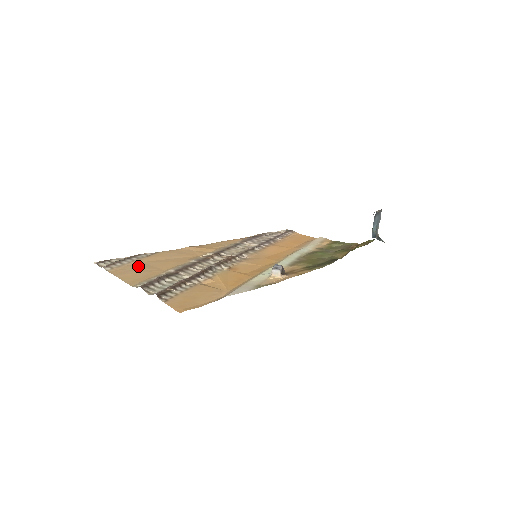
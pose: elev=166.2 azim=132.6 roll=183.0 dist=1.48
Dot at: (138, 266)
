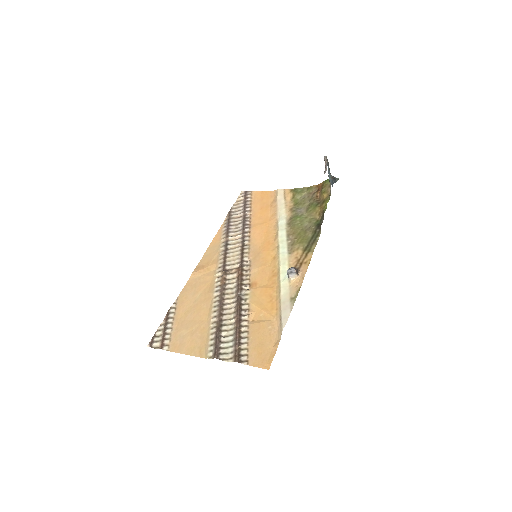
Dot at: (183, 328)
